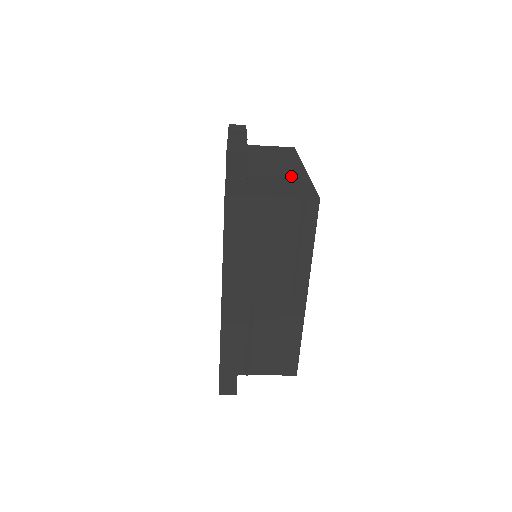
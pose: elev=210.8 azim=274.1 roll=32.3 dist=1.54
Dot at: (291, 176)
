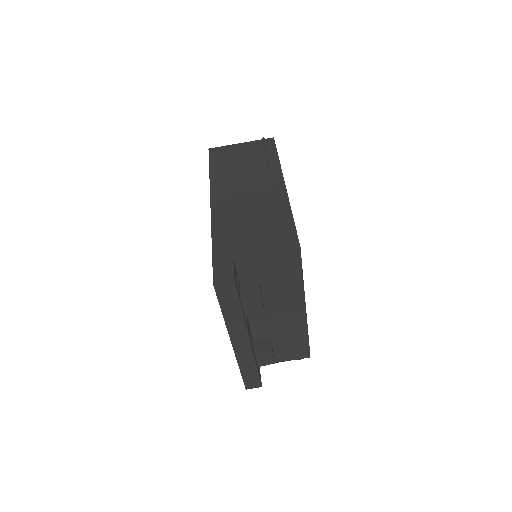
Dot at: occluded
